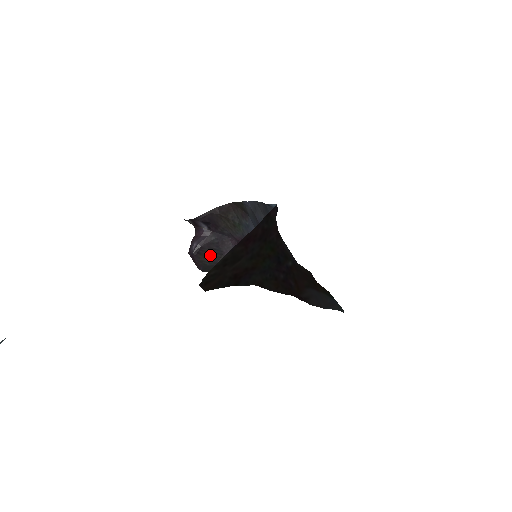
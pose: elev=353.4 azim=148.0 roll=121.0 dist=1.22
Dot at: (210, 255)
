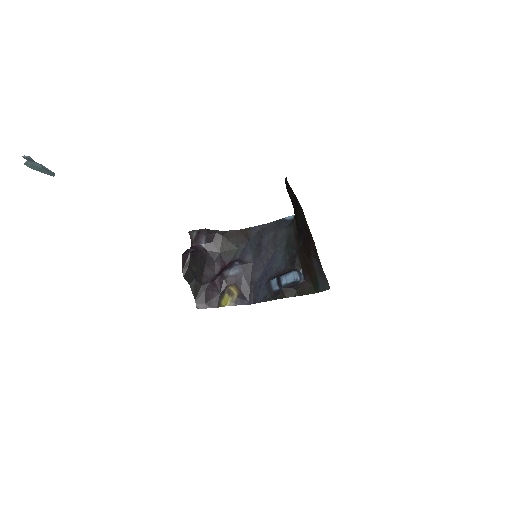
Dot at: (196, 266)
